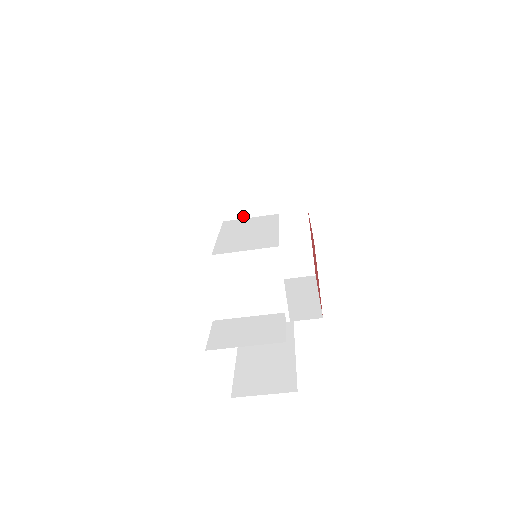
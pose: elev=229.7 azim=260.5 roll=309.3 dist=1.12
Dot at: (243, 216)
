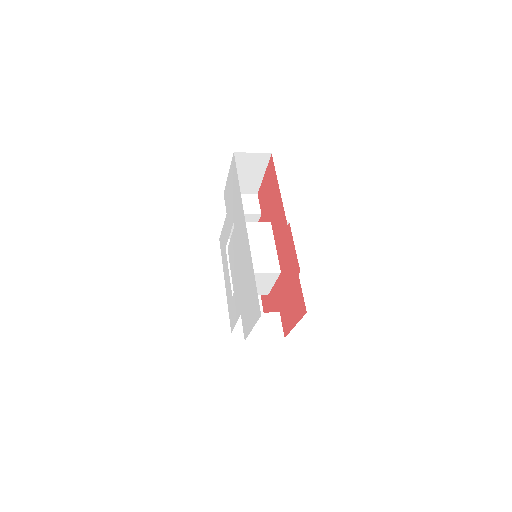
Dot at: occluded
